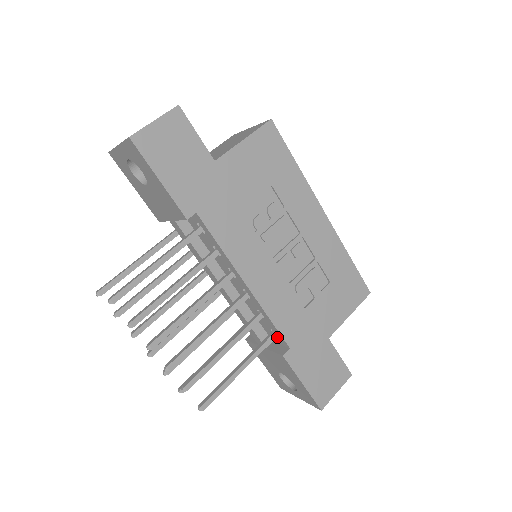
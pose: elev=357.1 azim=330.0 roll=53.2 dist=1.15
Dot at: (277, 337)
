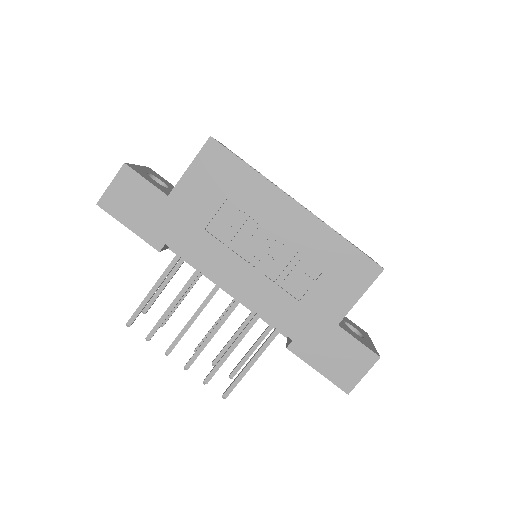
Dot at: occluded
